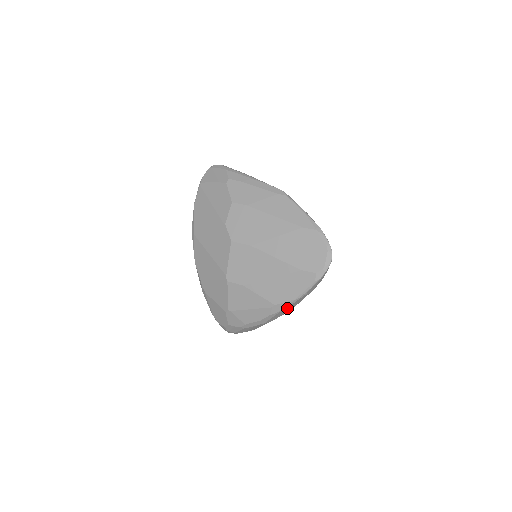
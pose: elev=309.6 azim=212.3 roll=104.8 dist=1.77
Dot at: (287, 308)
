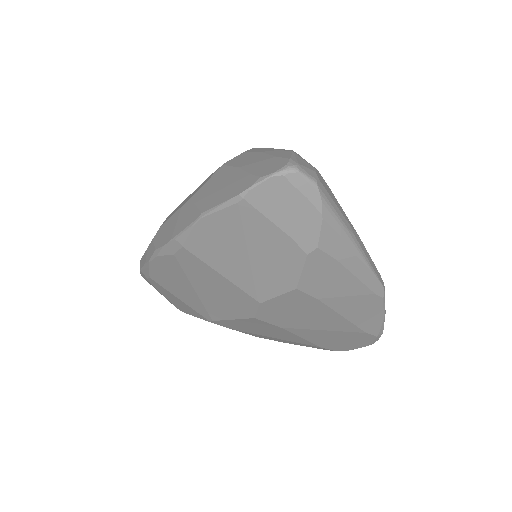
Dot at: occluded
